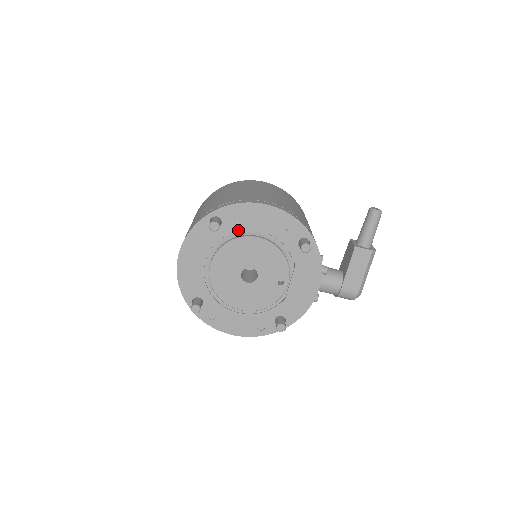
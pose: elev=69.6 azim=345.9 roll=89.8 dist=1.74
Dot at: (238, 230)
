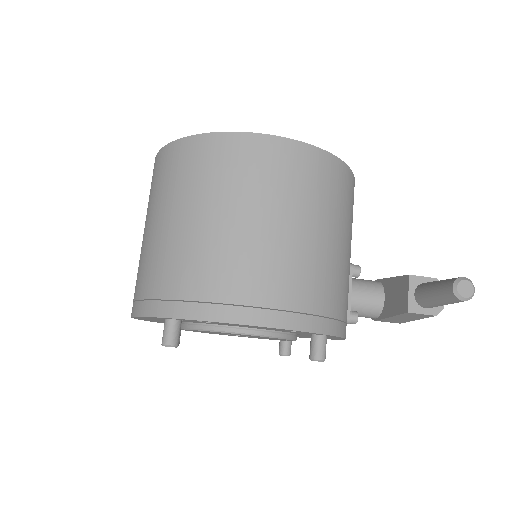
Dot at: occluded
